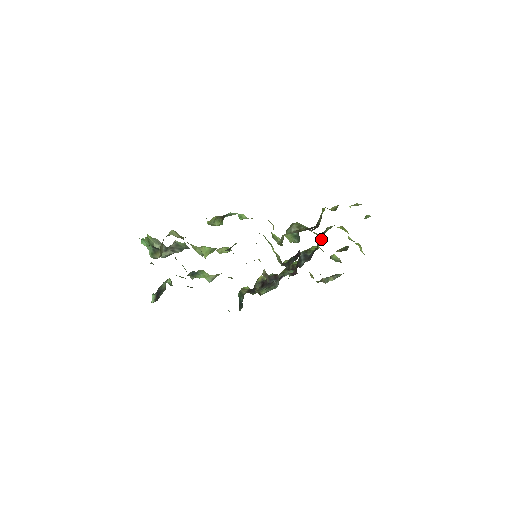
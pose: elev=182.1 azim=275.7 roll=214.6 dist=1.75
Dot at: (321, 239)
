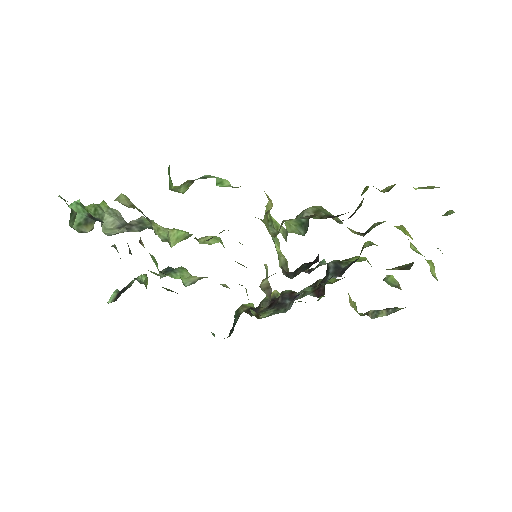
Dot at: (367, 245)
